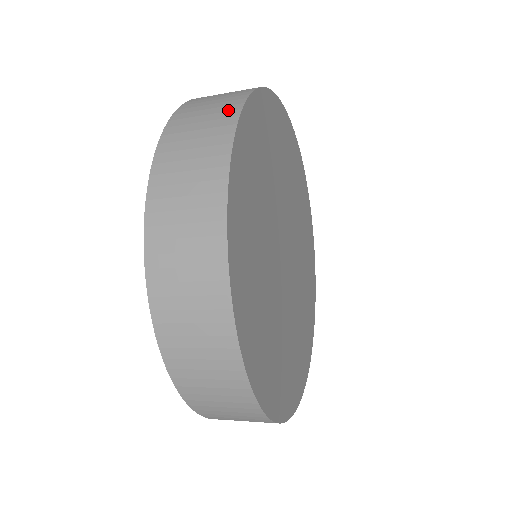
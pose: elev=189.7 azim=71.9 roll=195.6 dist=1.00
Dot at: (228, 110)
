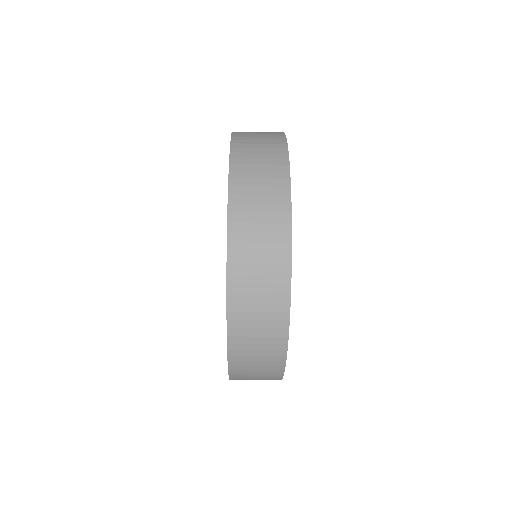
Dot at: occluded
